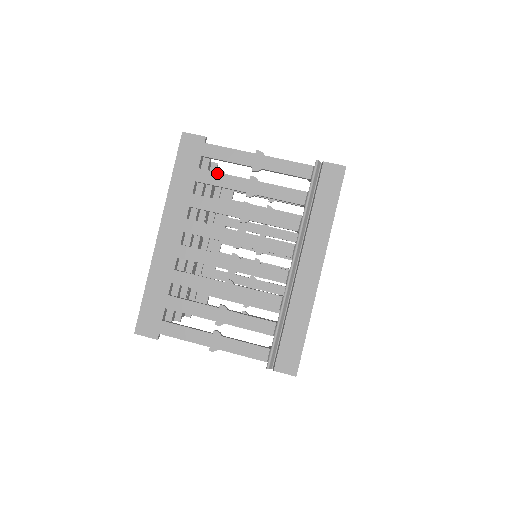
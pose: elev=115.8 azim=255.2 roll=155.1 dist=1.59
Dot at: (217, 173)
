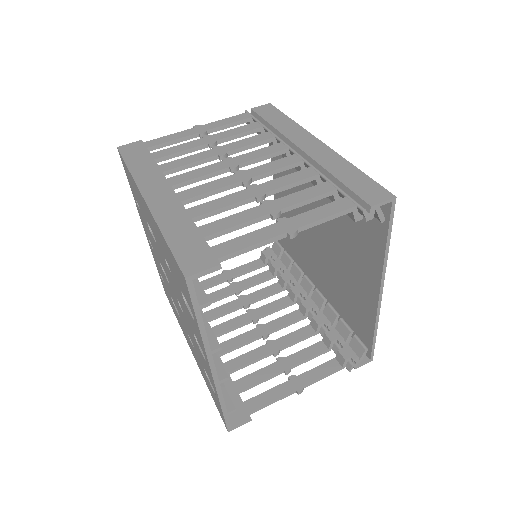
Dot at: (170, 148)
